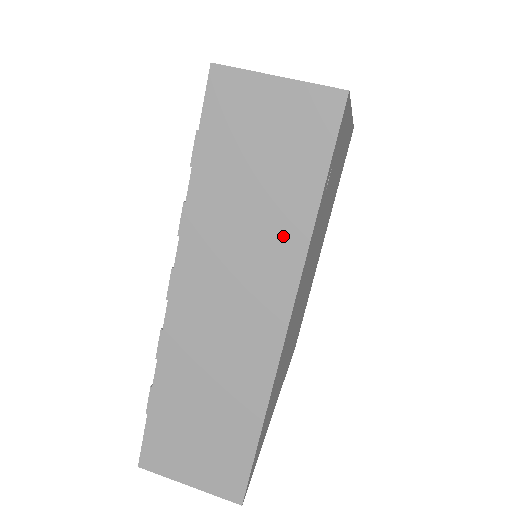
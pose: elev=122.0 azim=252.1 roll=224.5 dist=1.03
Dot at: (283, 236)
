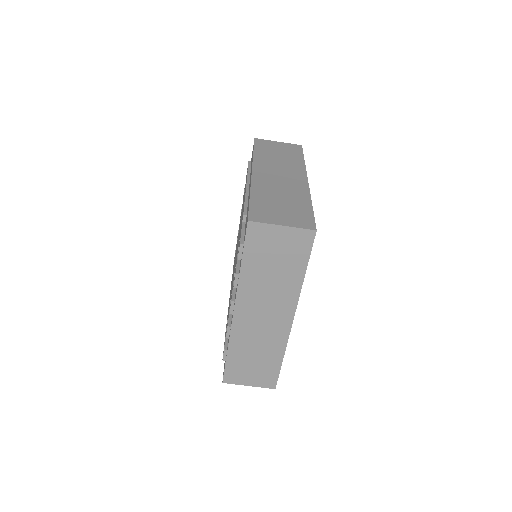
Dot at: (289, 287)
